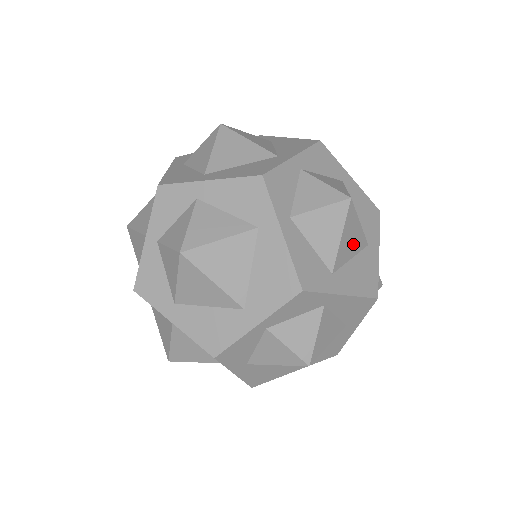
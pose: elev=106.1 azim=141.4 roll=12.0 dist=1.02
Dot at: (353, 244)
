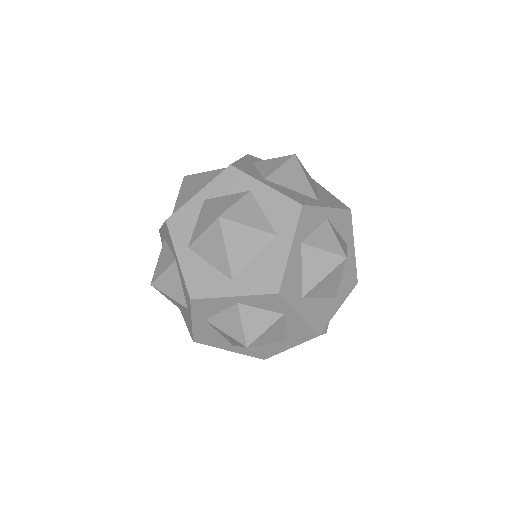
Dot at: (328, 289)
